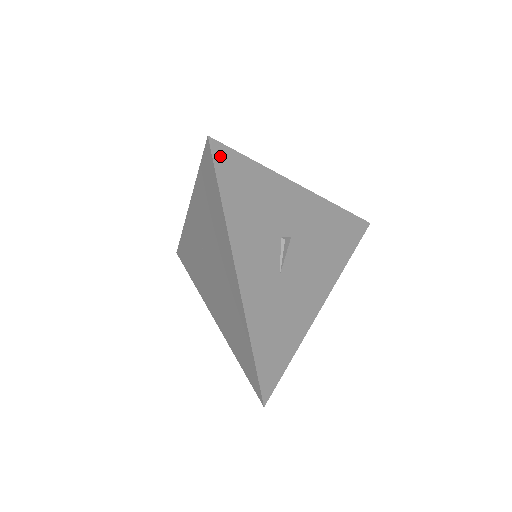
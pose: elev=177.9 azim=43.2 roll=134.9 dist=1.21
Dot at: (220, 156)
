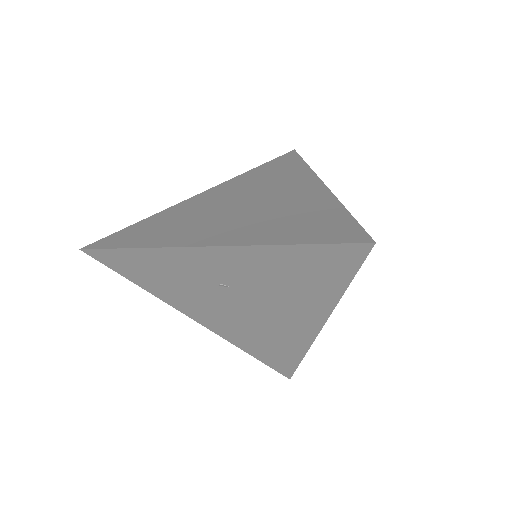
Dot at: occluded
